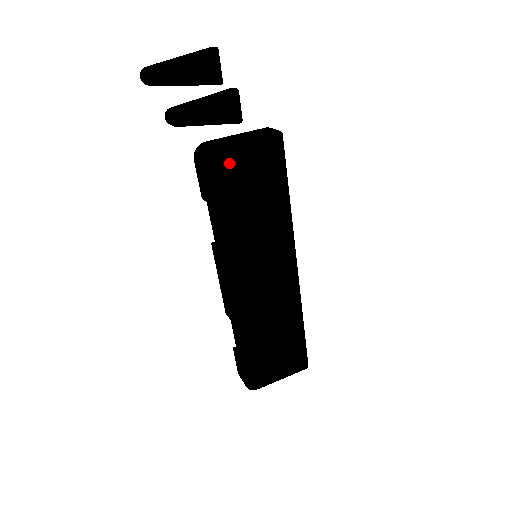
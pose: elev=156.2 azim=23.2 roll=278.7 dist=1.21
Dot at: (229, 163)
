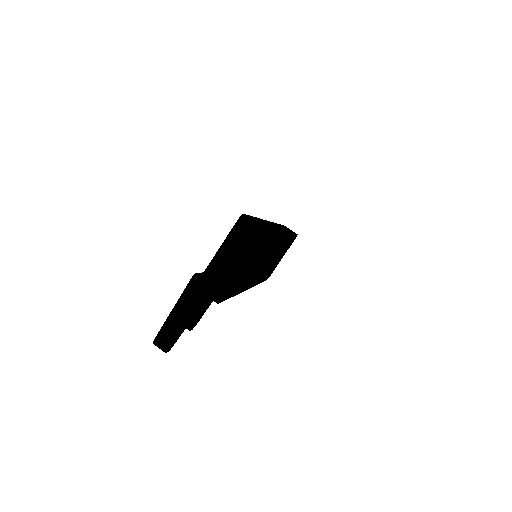
Dot at: (234, 280)
